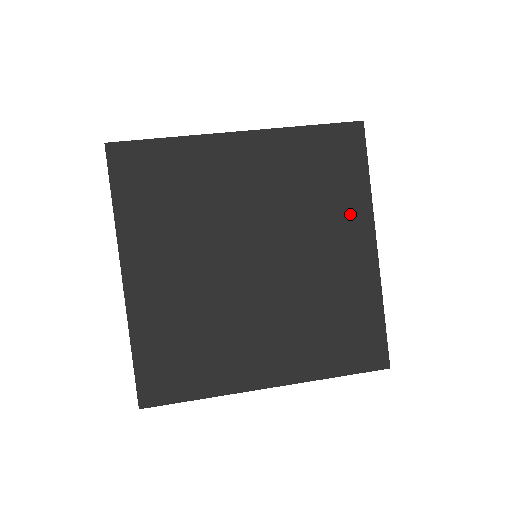
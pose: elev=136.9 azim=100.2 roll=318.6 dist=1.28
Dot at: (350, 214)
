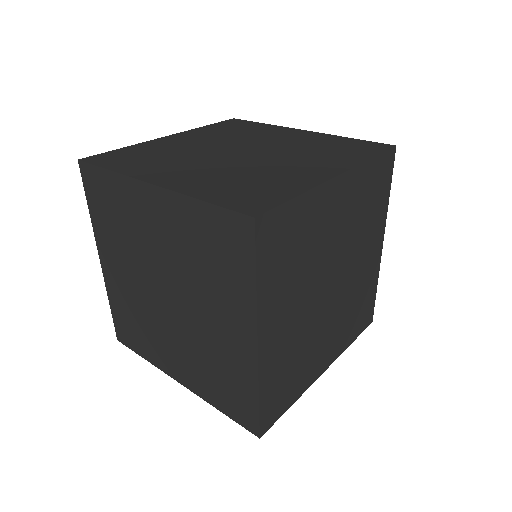
Dot at: (336, 161)
